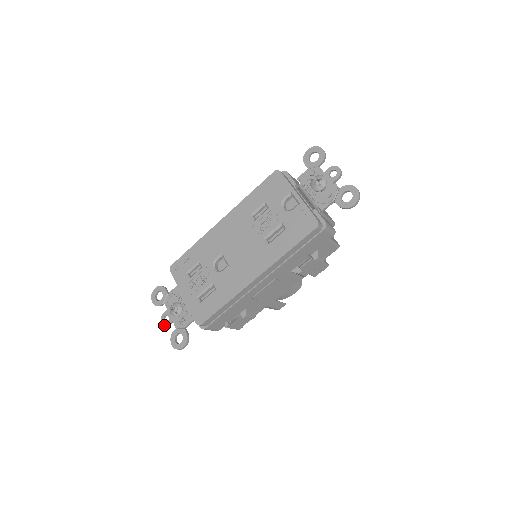
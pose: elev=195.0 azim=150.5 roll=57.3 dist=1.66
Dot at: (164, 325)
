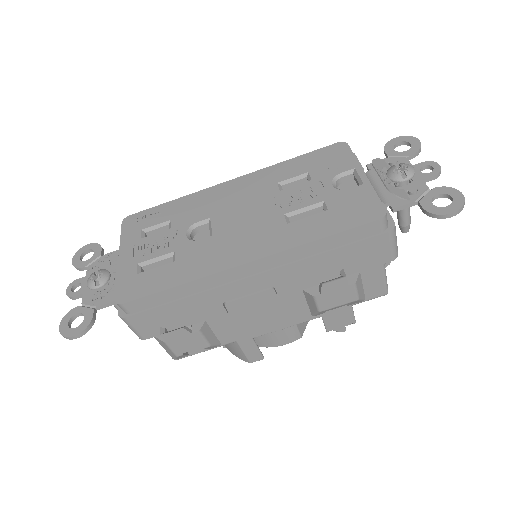
Dot at: (67, 295)
